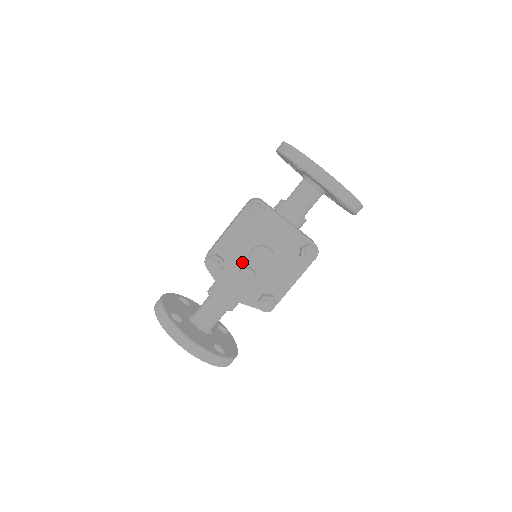
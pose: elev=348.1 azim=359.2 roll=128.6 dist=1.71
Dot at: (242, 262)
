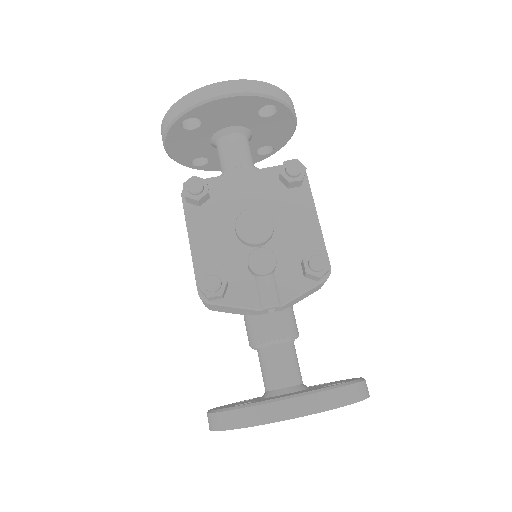
Dot at: (241, 256)
